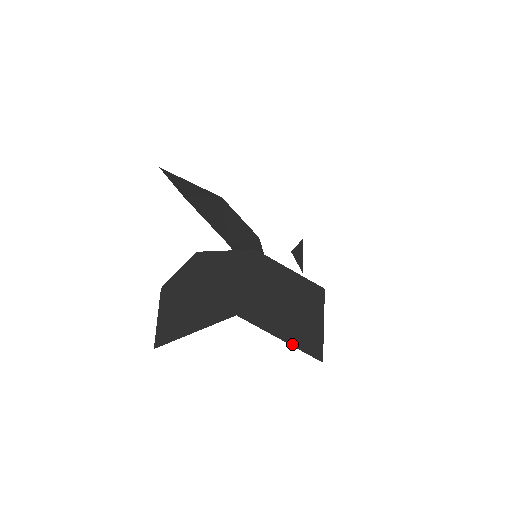
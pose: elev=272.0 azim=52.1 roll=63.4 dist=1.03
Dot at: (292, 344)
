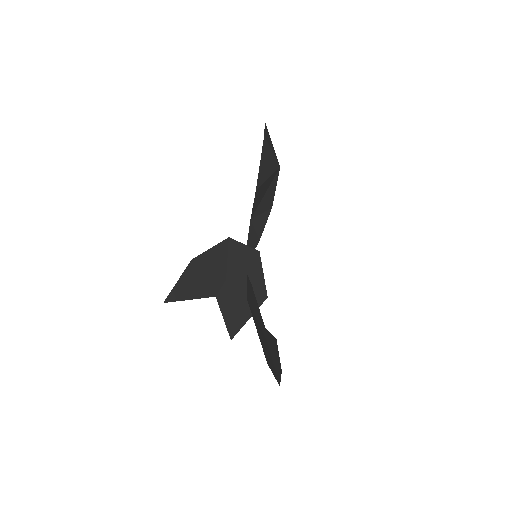
Dot at: (227, 325)
